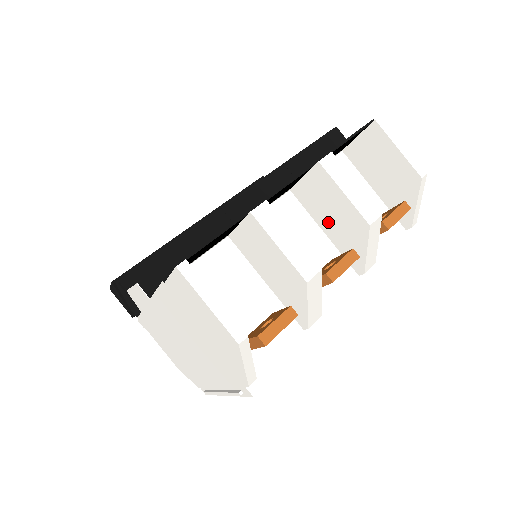
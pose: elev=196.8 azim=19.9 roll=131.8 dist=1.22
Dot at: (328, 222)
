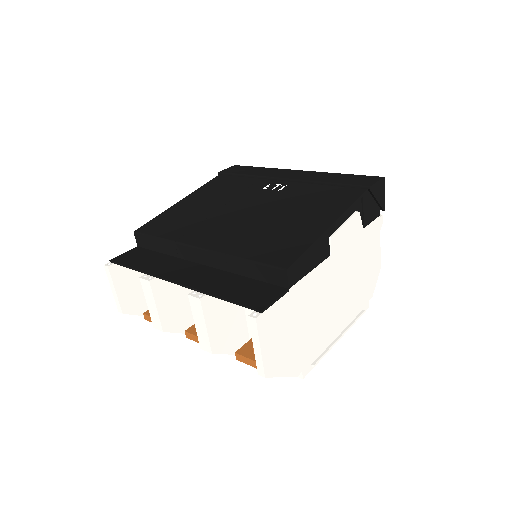
Dot at: occluded
